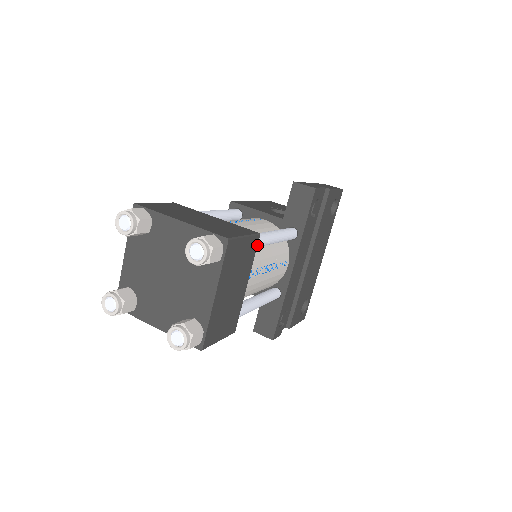
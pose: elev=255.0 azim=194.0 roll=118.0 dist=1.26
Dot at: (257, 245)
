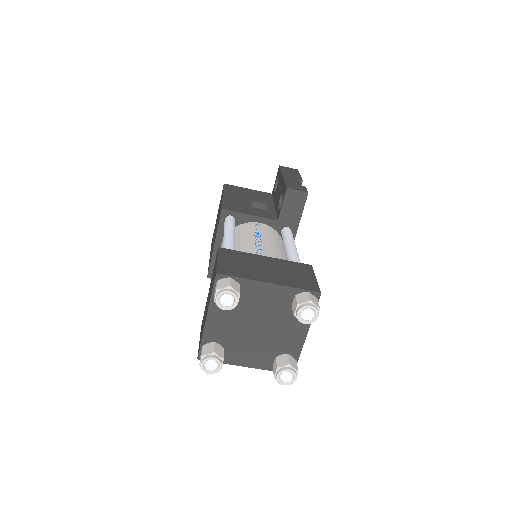
Dot at: occluded
